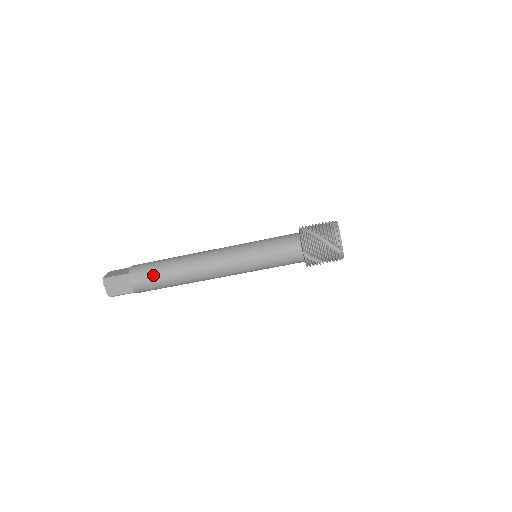
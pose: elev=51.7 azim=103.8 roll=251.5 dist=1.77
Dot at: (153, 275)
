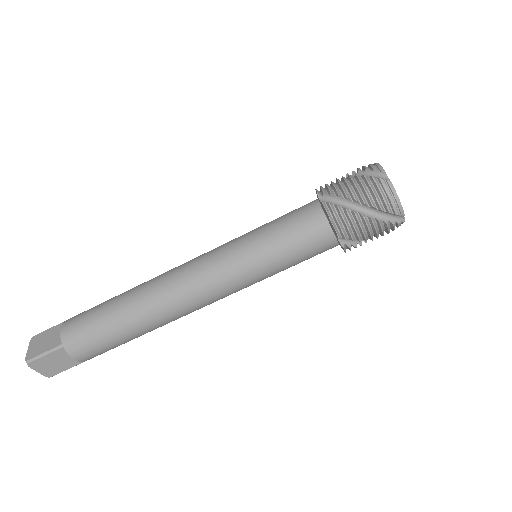
Dot at: (103, 337)
